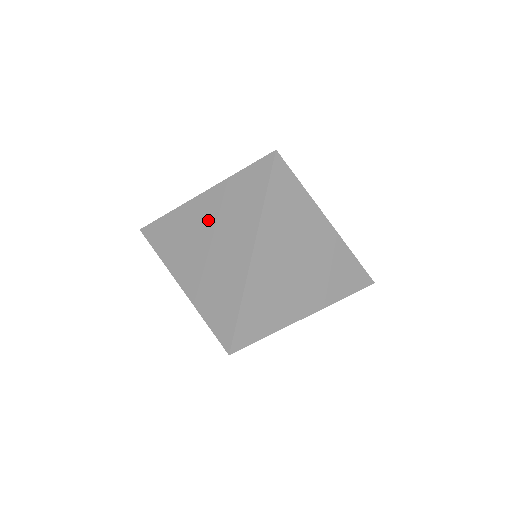
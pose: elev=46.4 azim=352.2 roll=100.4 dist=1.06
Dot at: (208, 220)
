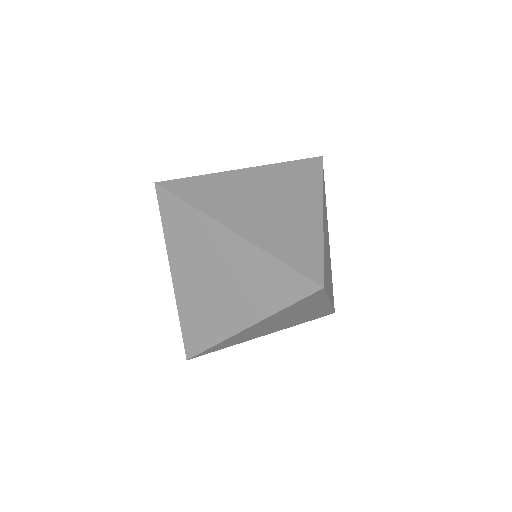
Dot at: (226, 262)
